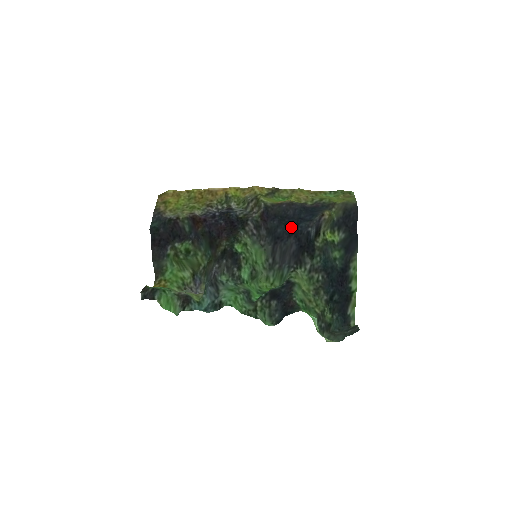
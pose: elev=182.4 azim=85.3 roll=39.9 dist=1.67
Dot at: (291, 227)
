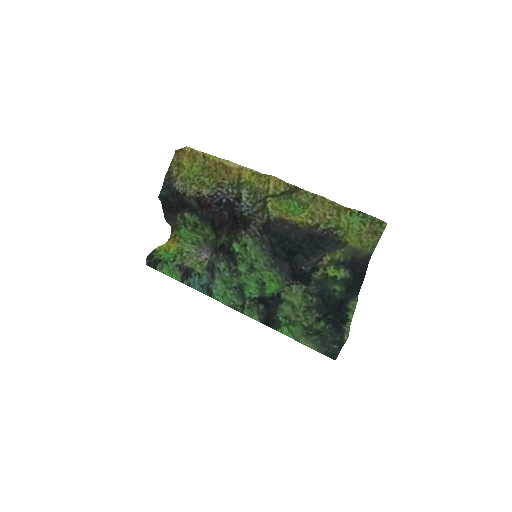
Dot at: (288, 253)
